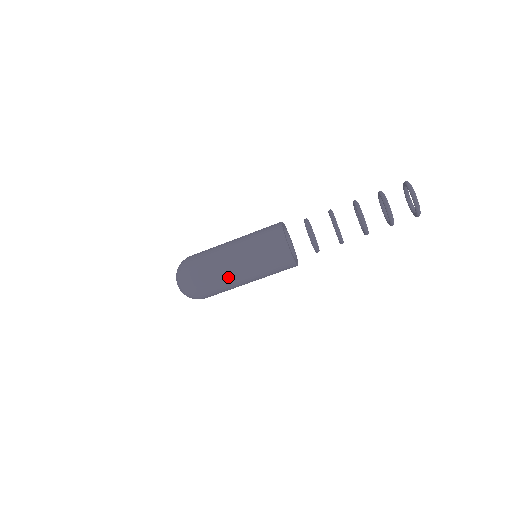
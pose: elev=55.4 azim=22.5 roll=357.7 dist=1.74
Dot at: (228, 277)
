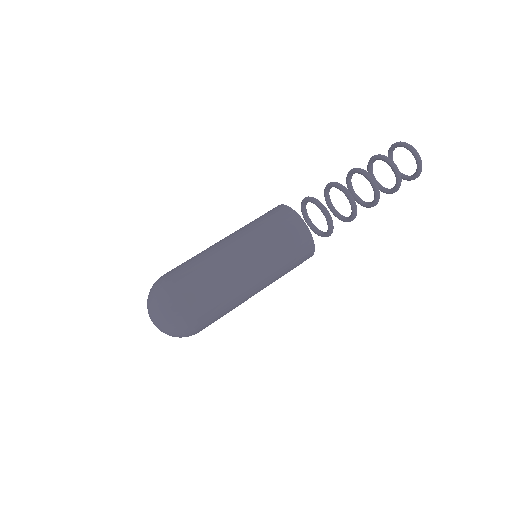
Dot at: (228, 269)
